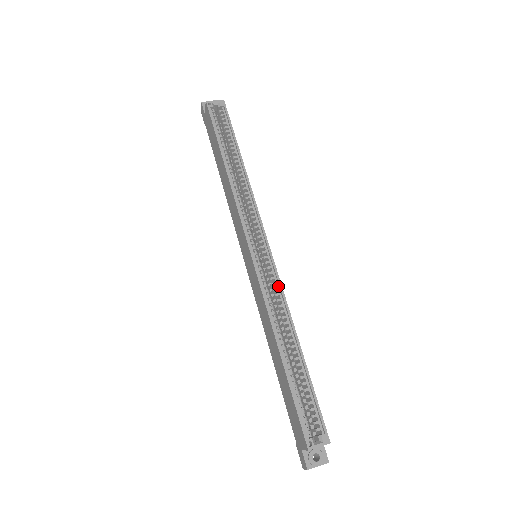
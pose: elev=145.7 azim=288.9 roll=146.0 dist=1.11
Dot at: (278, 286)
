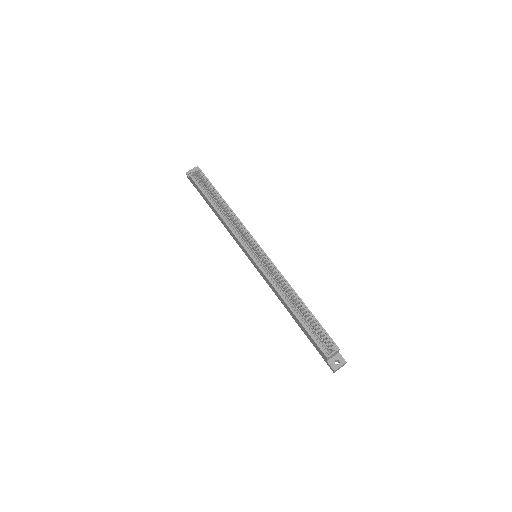
Dot at: (275, 269)
